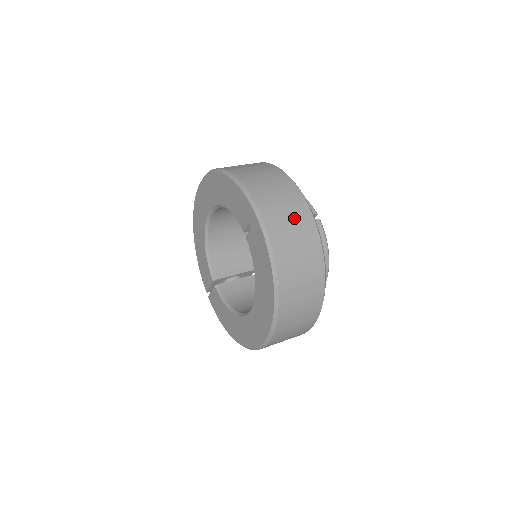
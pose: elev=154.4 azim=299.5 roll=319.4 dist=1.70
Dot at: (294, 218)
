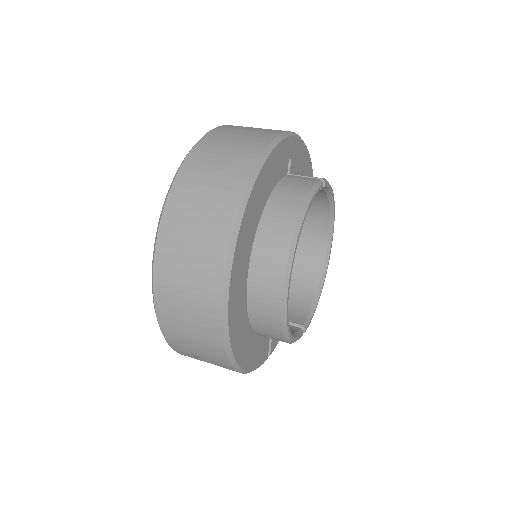
Dot at: (259, 130)
